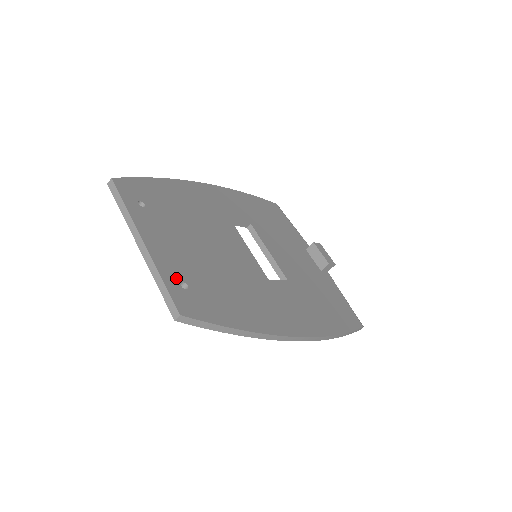
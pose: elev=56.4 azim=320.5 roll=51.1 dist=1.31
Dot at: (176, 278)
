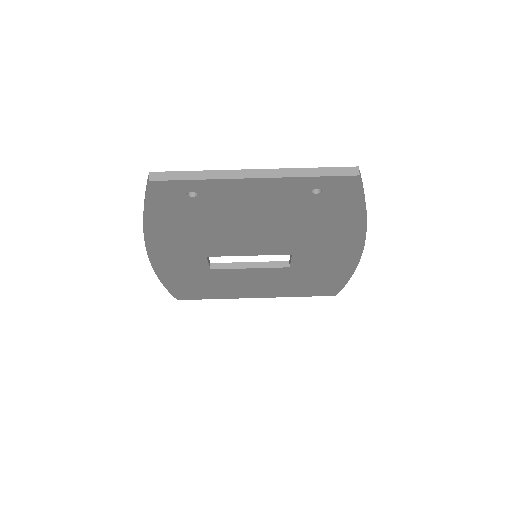
Dot at: occluded
